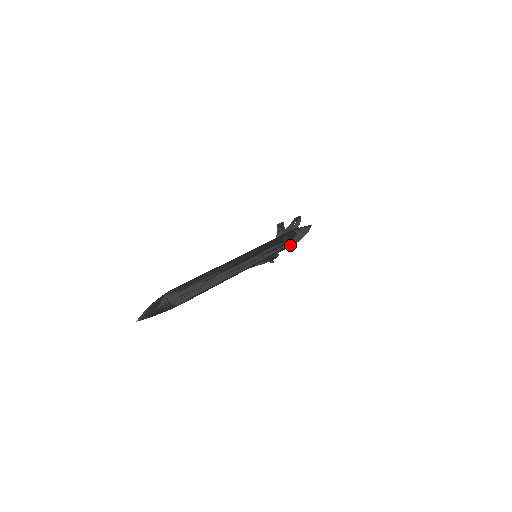
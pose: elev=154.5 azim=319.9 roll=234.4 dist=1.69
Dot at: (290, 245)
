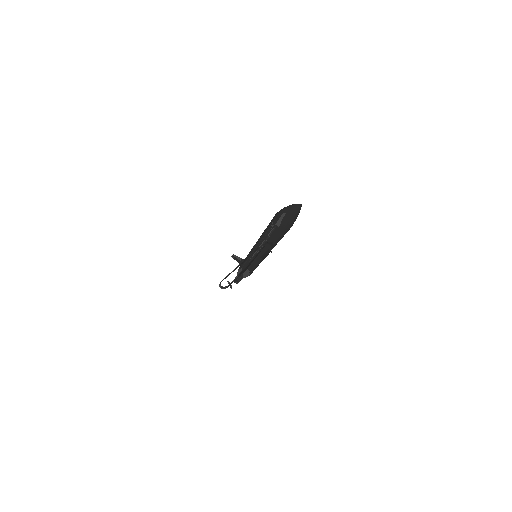
Dot at: occluded
